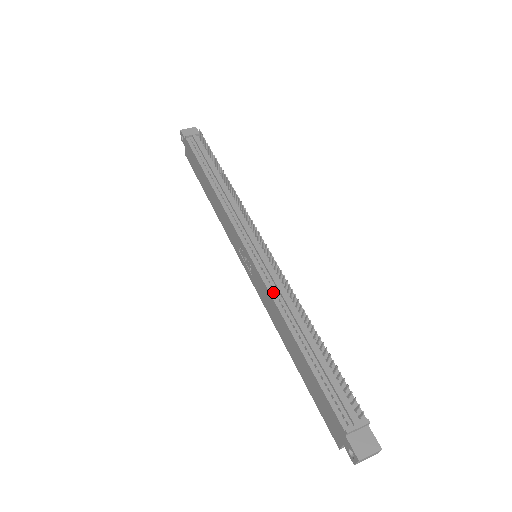
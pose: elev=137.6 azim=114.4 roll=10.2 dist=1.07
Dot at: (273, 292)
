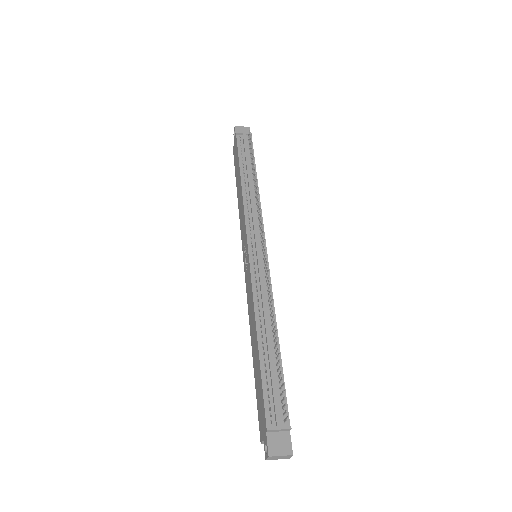
Dot at: (256, 291)
